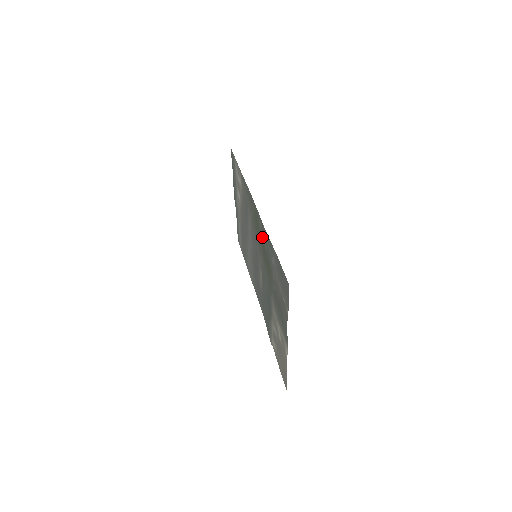
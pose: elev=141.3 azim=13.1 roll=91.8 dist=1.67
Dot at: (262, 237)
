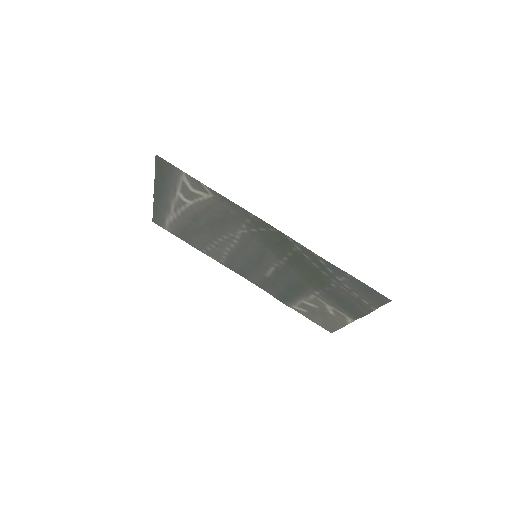
Dot at: (301, 257)
